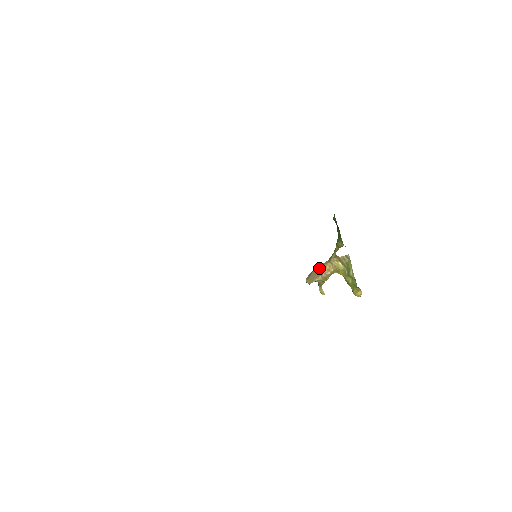
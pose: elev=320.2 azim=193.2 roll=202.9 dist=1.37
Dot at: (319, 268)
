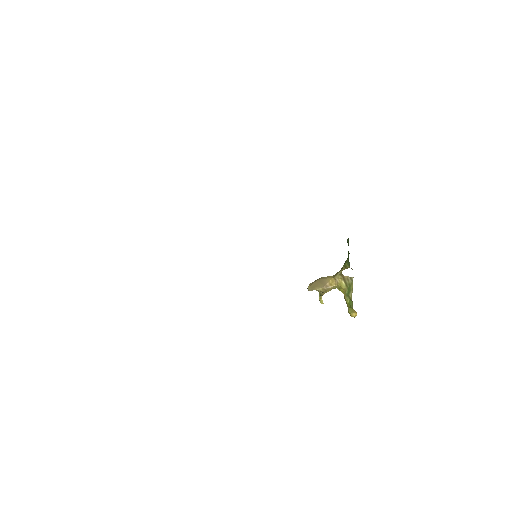
Dot at: (323, 279)
